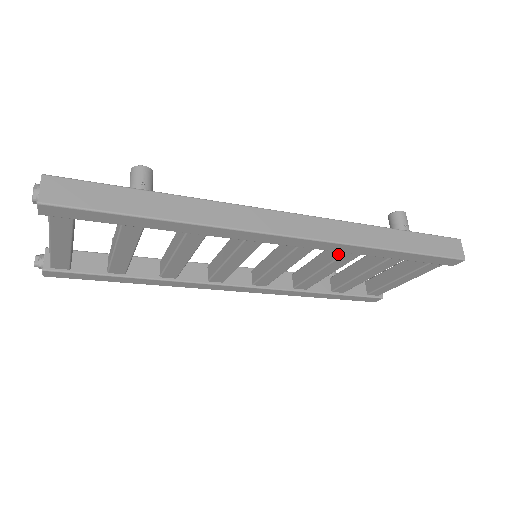
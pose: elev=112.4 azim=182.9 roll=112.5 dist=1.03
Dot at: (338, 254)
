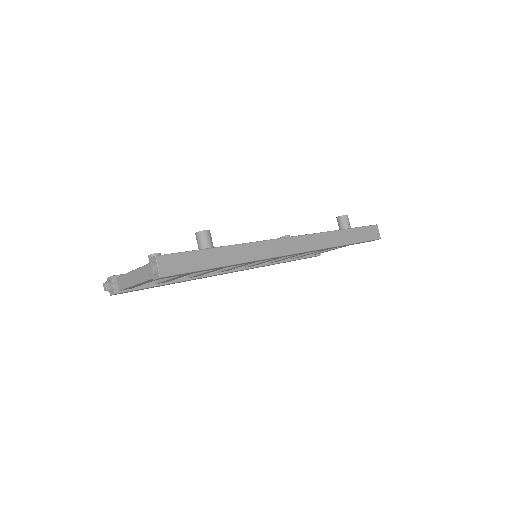
Dot at: occluded
